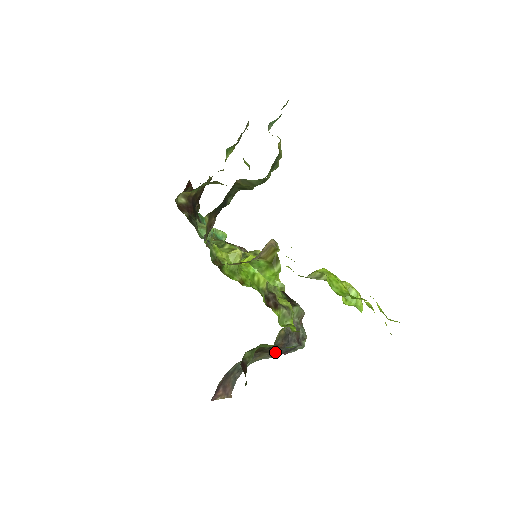
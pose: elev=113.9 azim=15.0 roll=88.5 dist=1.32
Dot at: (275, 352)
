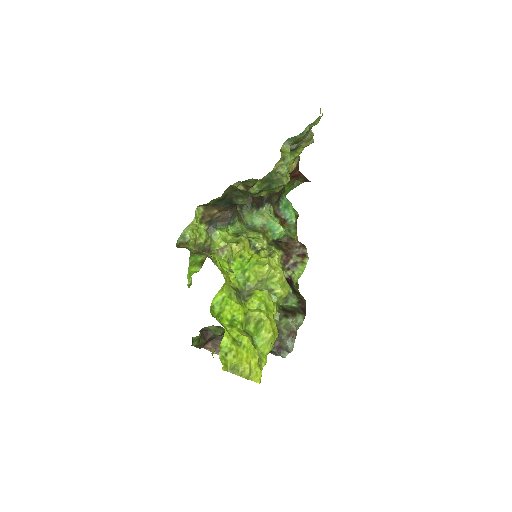
Dot at: occluded
